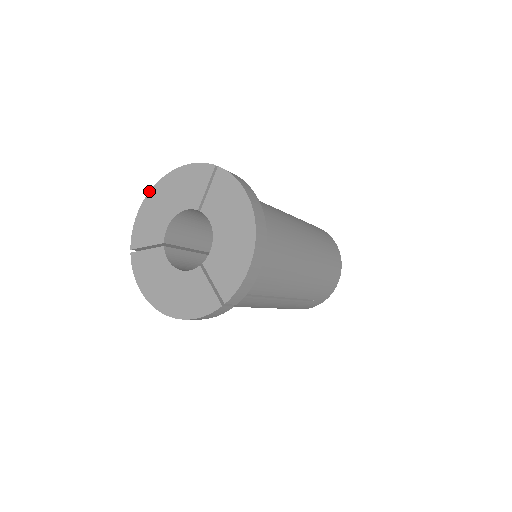
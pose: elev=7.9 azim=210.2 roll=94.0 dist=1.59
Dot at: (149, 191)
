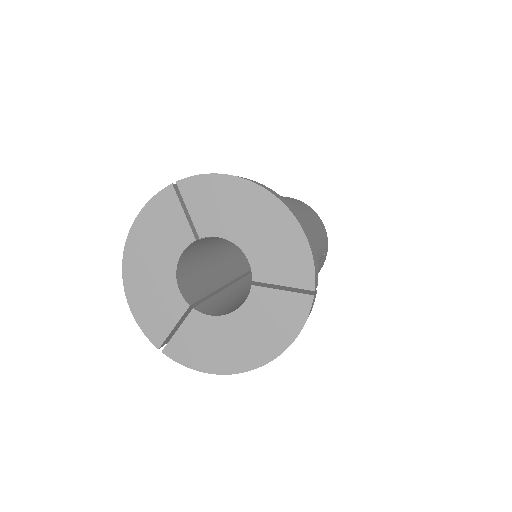
Dot at: (122, 277)
